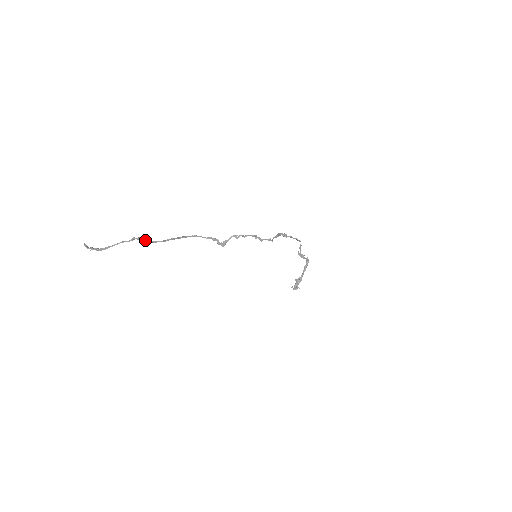
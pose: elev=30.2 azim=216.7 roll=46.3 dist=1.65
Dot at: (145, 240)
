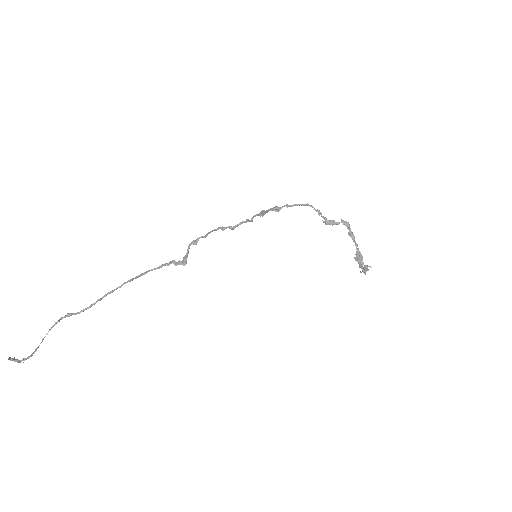
Dot at: (76, 313)
